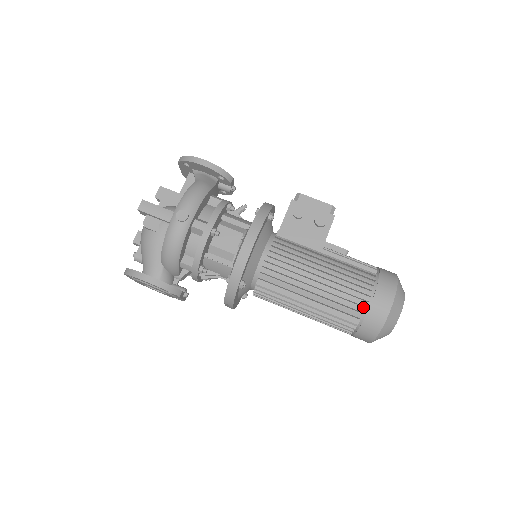
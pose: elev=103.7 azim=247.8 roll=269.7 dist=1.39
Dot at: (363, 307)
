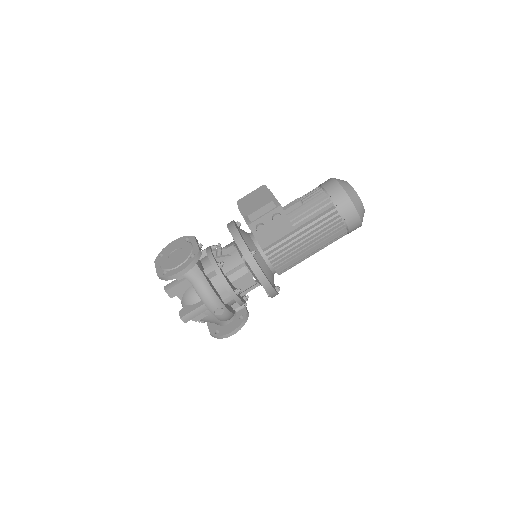
Dot at: (344, 229)
